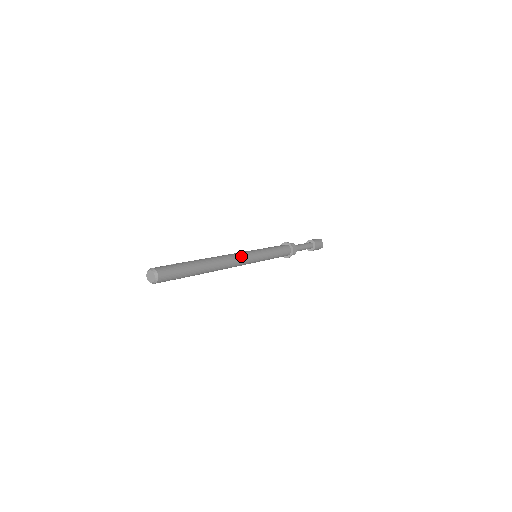
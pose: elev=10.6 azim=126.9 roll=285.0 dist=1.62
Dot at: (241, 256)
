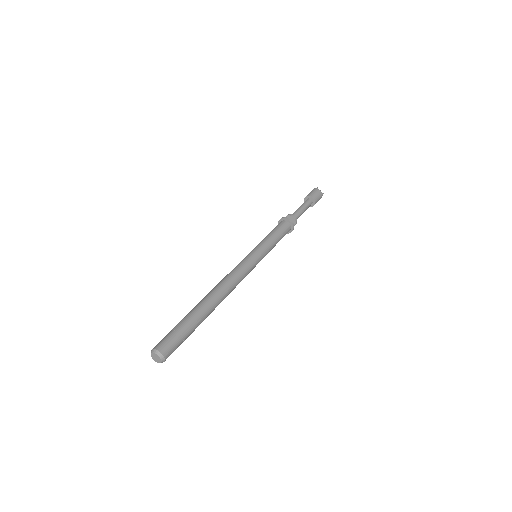
Dot at: (238, 269)
